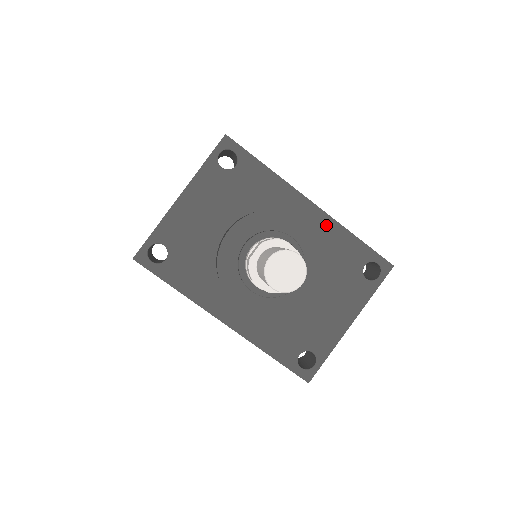
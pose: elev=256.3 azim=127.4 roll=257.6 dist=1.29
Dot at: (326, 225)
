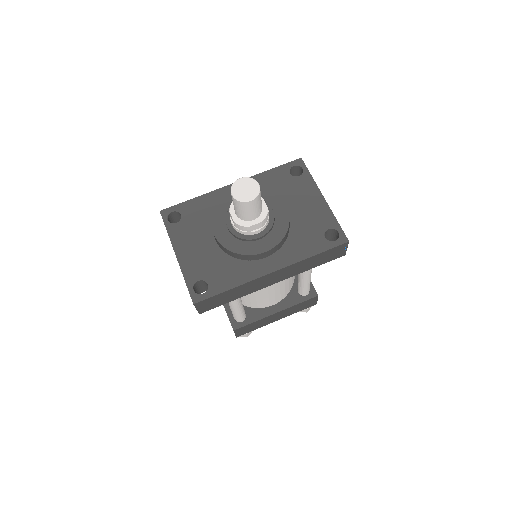
Dot at: occluded
